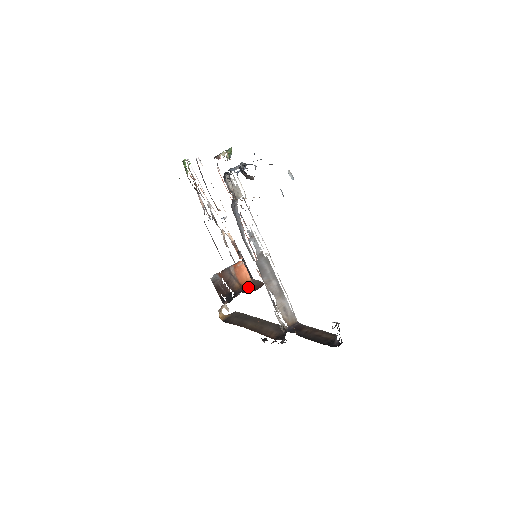
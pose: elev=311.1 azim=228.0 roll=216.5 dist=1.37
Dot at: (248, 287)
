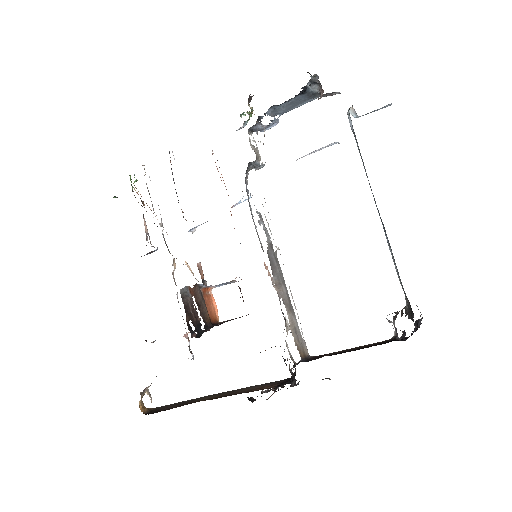
Dot at: (222, 322)
